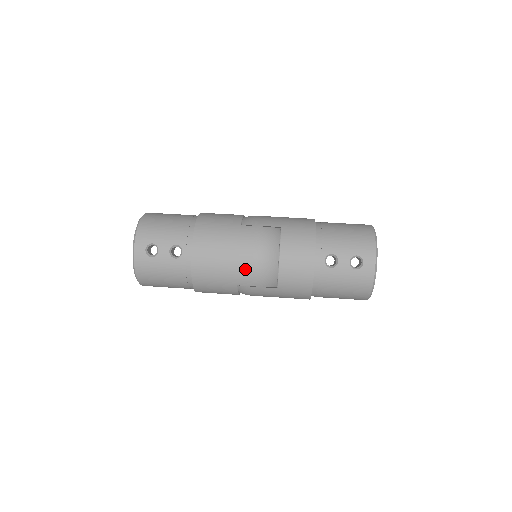
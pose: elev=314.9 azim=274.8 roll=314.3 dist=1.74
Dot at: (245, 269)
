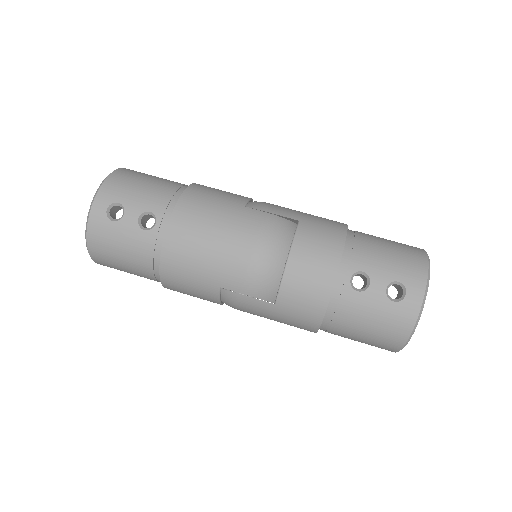
Dot at: (236, 265)
